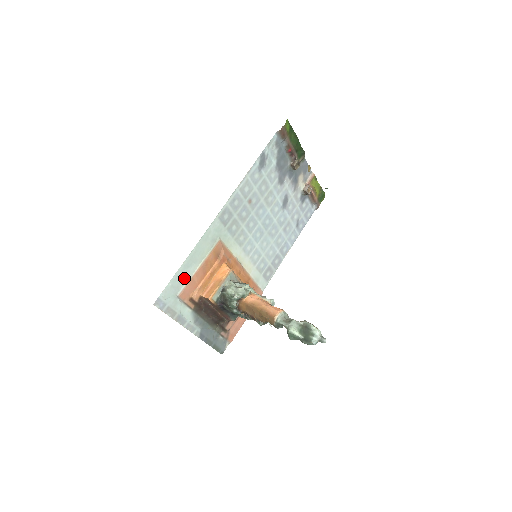
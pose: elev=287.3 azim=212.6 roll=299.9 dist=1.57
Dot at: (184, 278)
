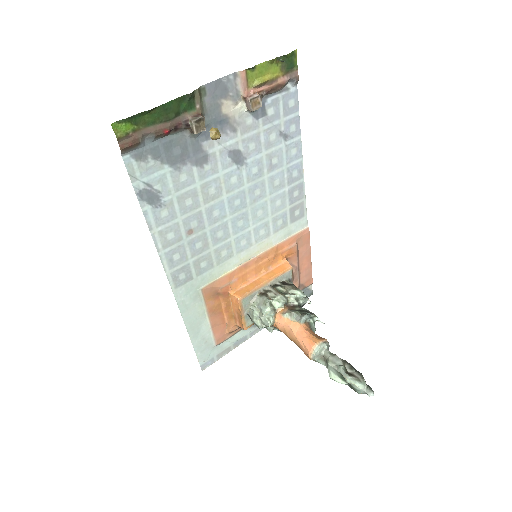
Dot at: (205, 337)
